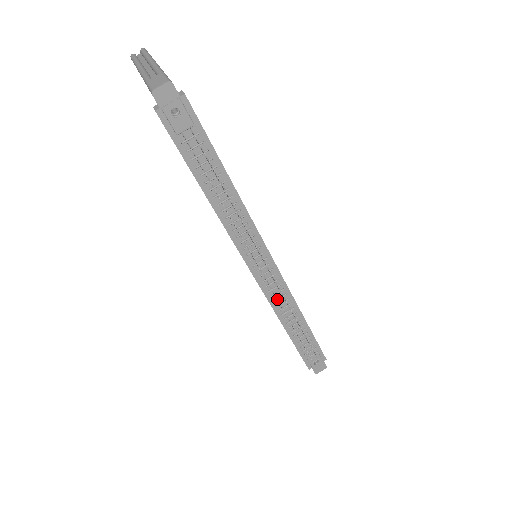
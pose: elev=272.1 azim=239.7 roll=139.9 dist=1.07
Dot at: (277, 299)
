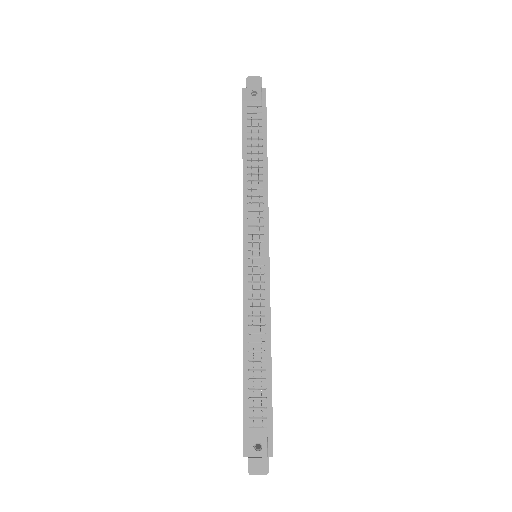
Dot at: (252, 280)
